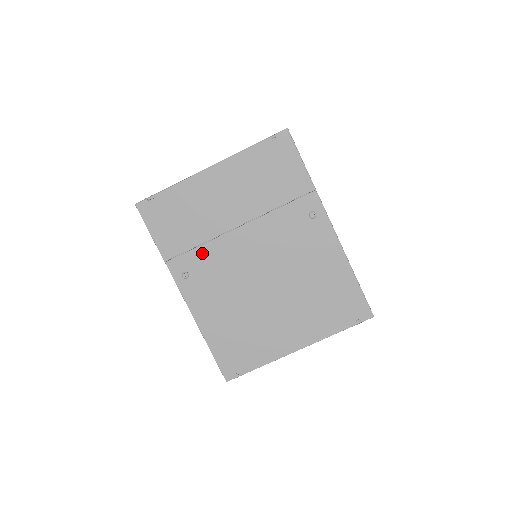
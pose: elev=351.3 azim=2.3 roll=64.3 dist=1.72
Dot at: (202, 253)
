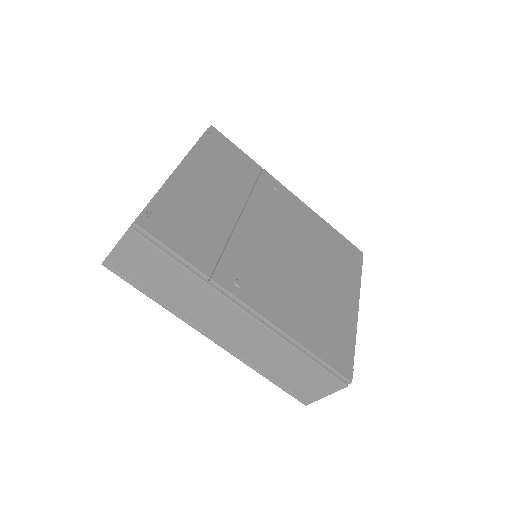
Dot at: (234, 252)
